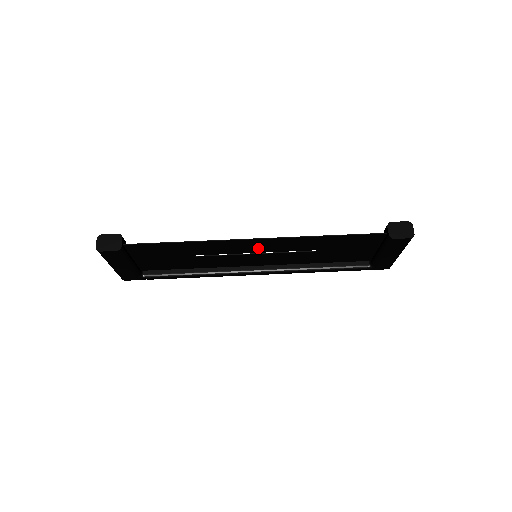
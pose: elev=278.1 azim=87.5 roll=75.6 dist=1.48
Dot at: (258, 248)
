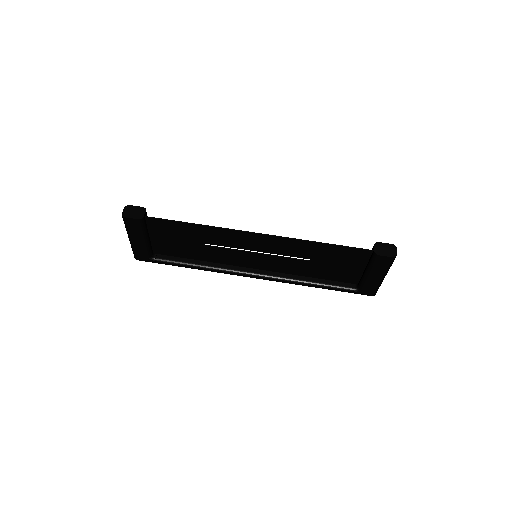
Dot at: (259, 246)
